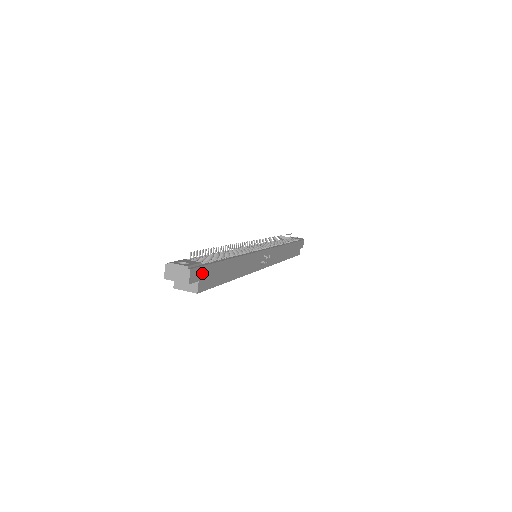
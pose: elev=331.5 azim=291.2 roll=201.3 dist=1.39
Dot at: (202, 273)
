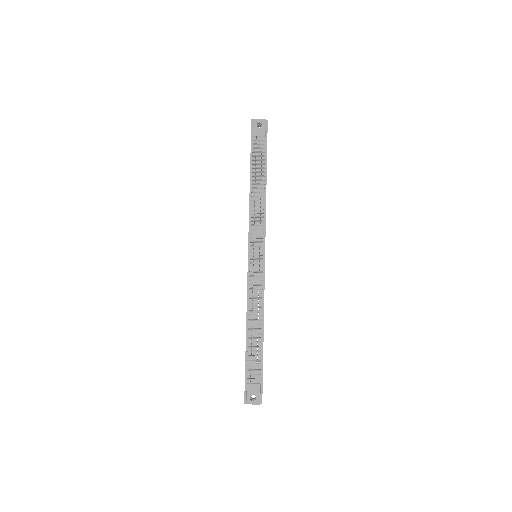
Dot at: (262, 385)
